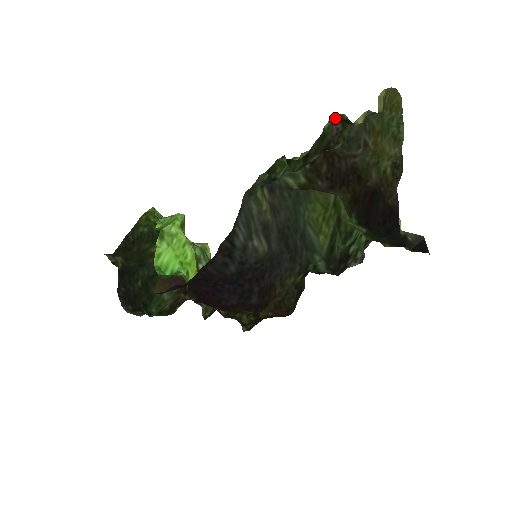
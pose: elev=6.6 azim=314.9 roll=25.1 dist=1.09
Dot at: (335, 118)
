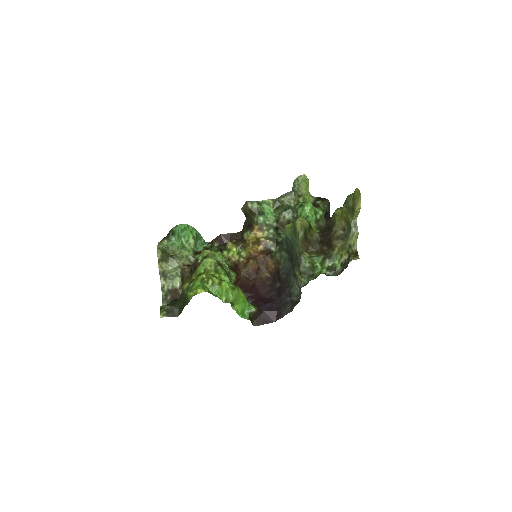
Dot at: (354, 259)
